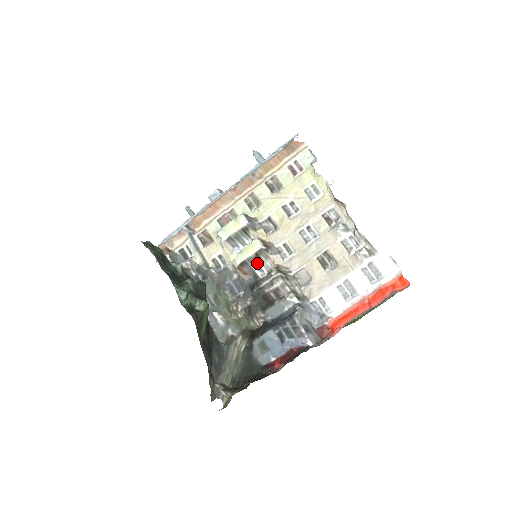
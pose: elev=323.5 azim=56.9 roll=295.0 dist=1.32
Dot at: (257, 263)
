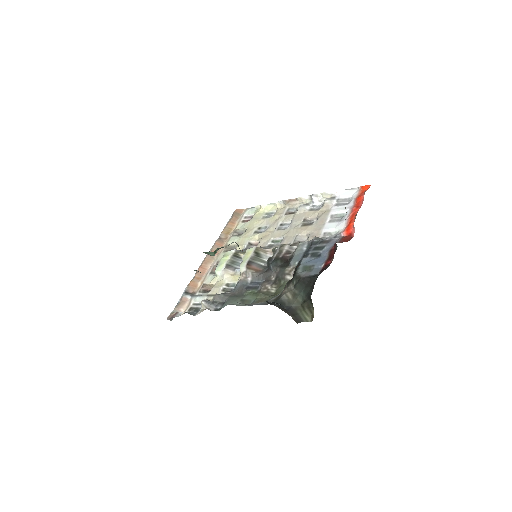
Dot at: (260, 259)
